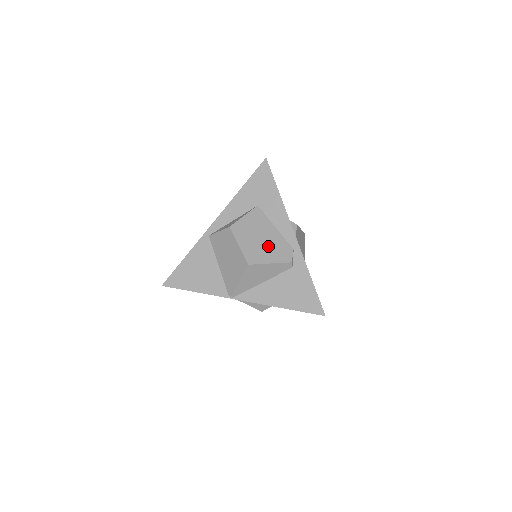
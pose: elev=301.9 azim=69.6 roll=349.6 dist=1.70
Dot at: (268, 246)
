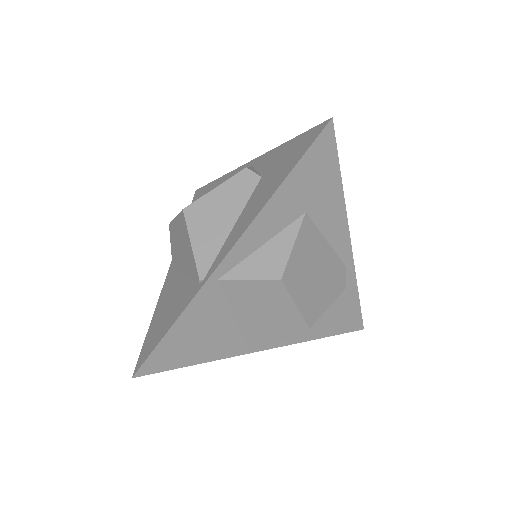
Dot at: (324, 281)
